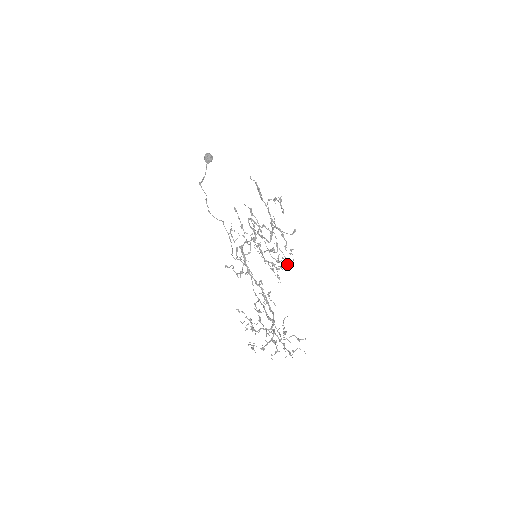
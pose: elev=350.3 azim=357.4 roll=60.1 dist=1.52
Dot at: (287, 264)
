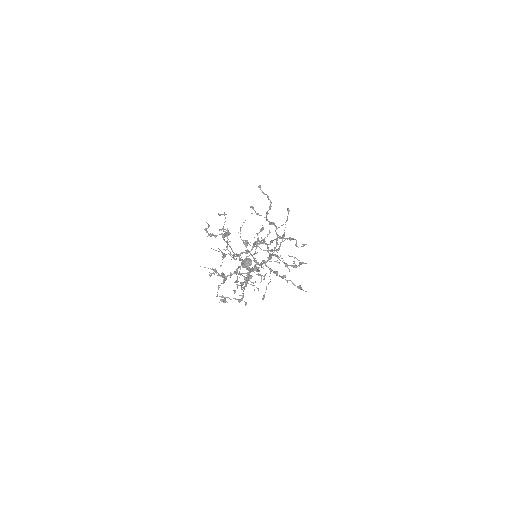
Dot at: occluded
